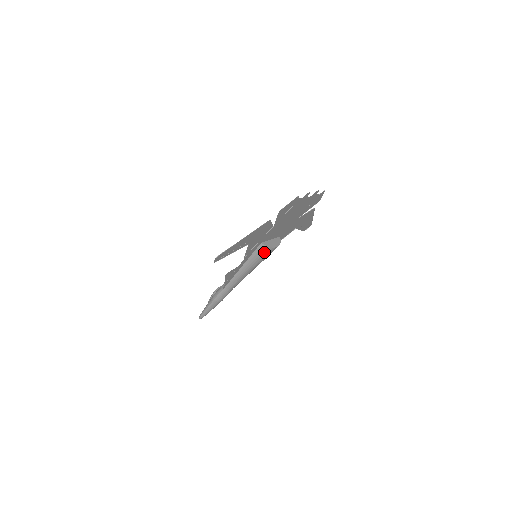
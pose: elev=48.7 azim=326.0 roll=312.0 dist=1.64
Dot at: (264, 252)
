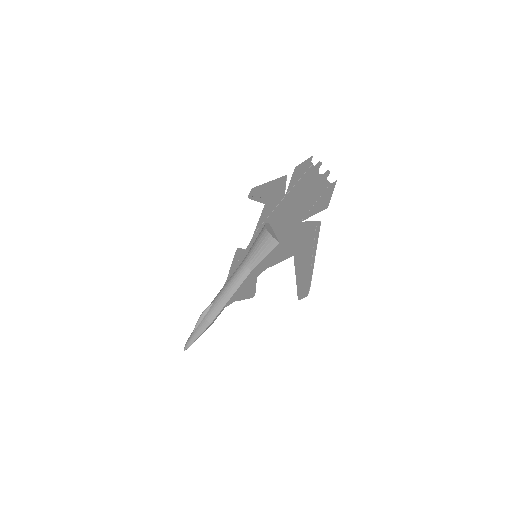
Dot at: occluded
